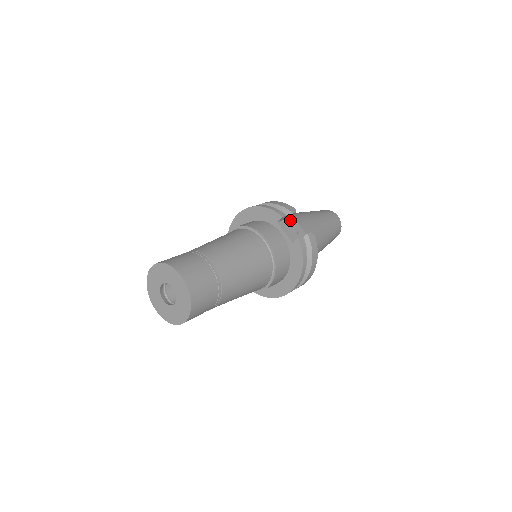
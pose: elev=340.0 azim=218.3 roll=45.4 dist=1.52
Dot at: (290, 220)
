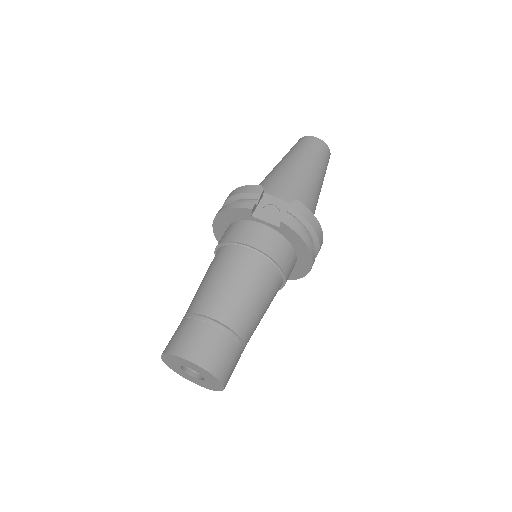
Dot at: (264, 201)
